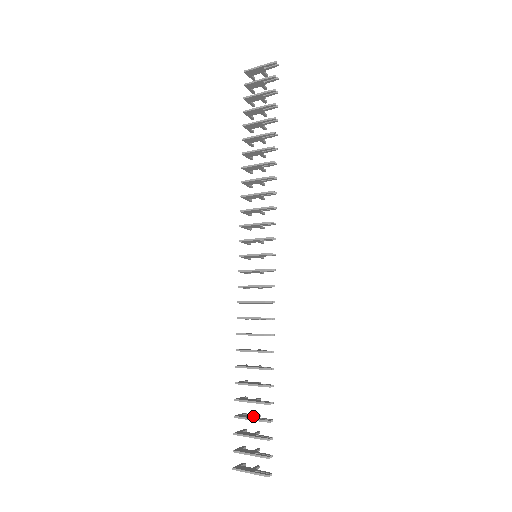
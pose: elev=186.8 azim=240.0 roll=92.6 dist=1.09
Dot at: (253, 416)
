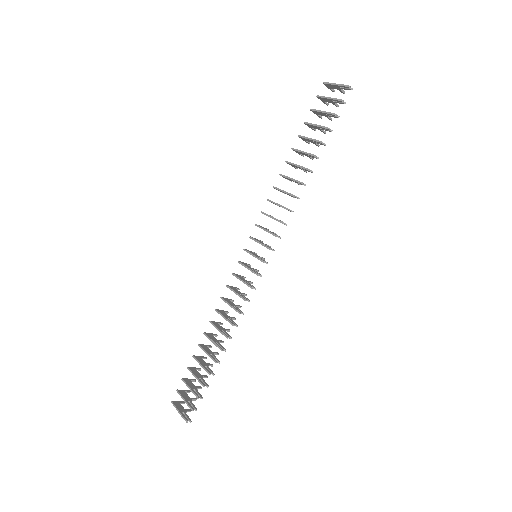
Dot at: (200, 375)
